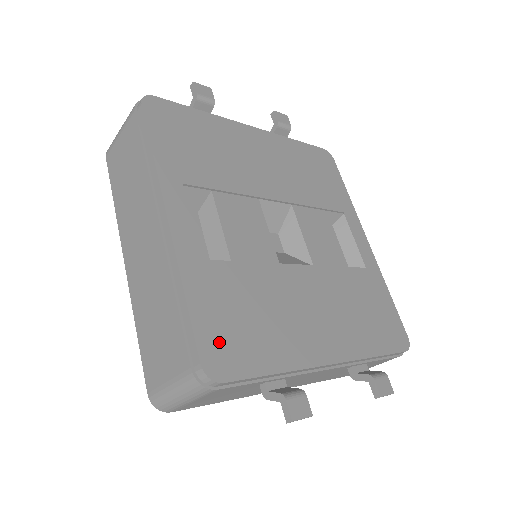
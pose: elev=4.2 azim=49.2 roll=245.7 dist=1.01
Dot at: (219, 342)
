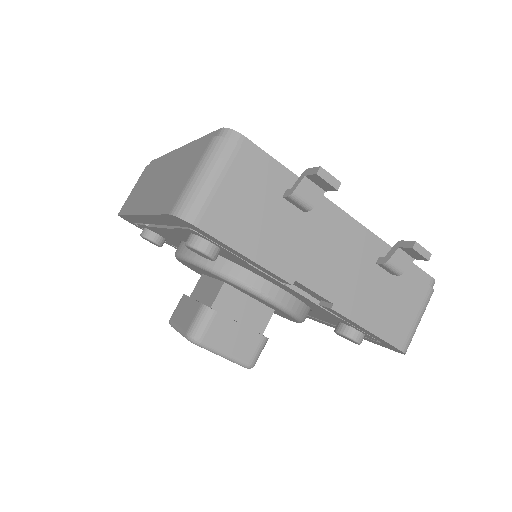
Dot at: occluded
